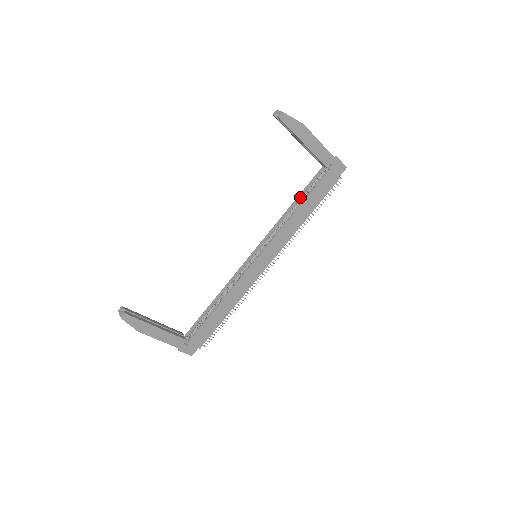
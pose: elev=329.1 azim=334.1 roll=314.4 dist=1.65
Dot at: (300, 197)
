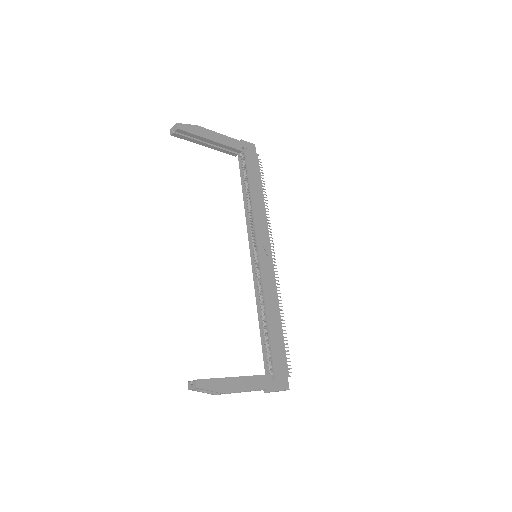
Dot at: (244, 189)
